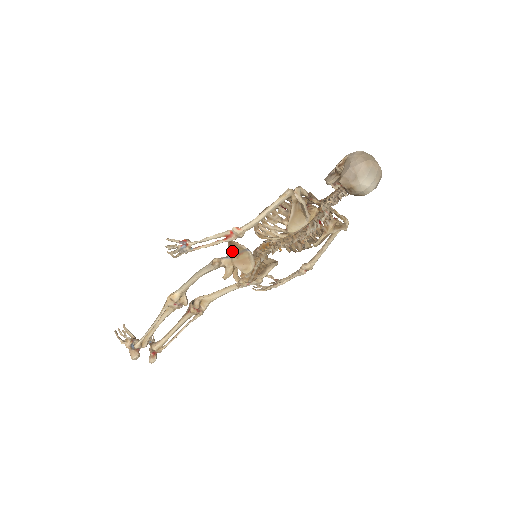
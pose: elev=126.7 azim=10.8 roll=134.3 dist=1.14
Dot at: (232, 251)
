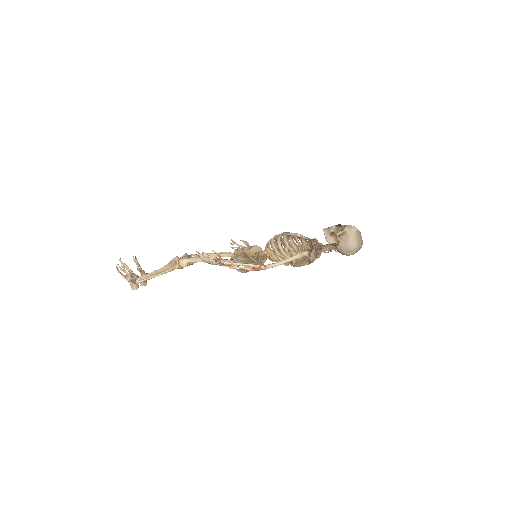
Dot at: (244, 258)
